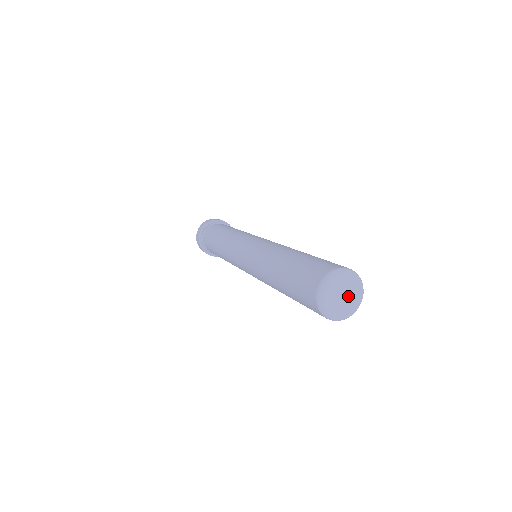
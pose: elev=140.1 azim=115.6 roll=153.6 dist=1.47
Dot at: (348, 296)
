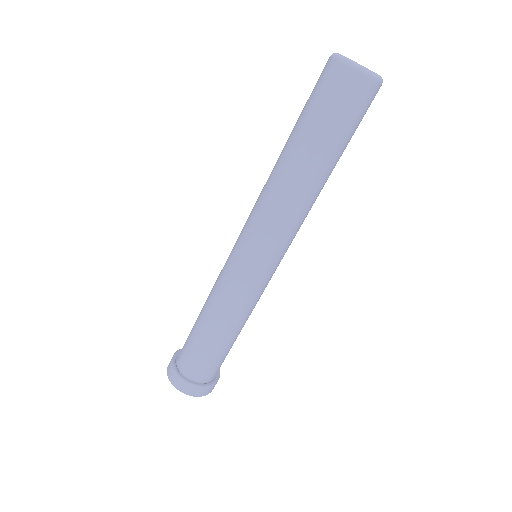
Dot at: occluded
